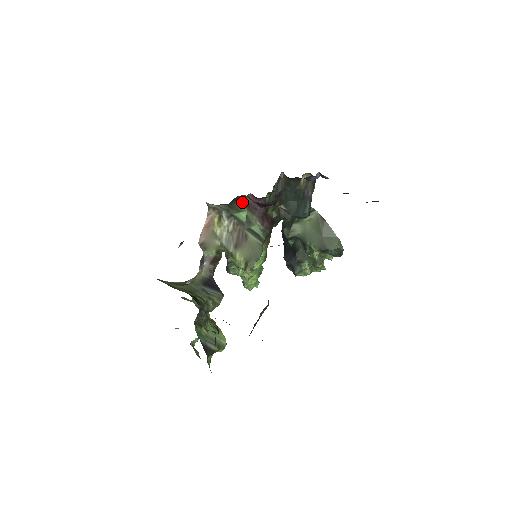
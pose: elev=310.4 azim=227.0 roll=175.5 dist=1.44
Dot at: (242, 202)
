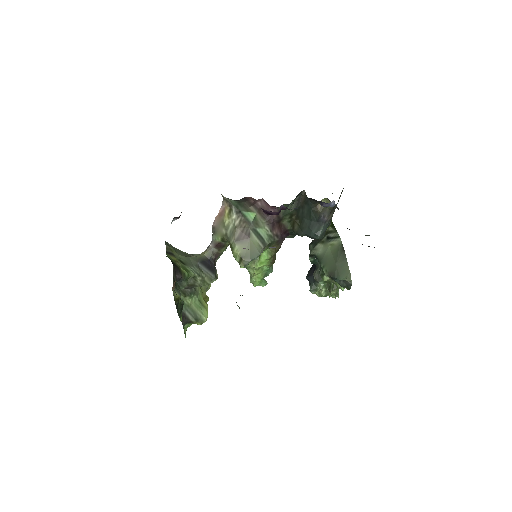
Dot at: (253, 203)
